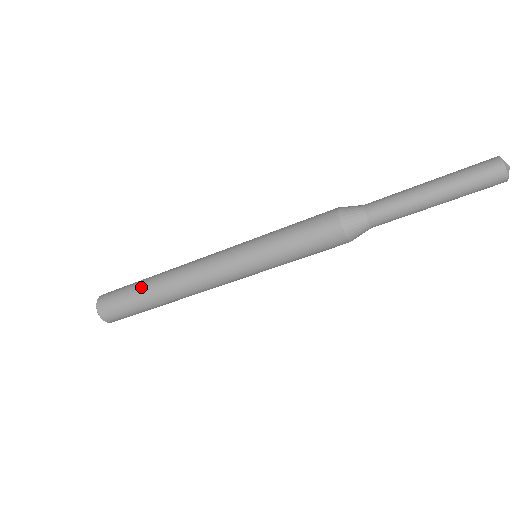
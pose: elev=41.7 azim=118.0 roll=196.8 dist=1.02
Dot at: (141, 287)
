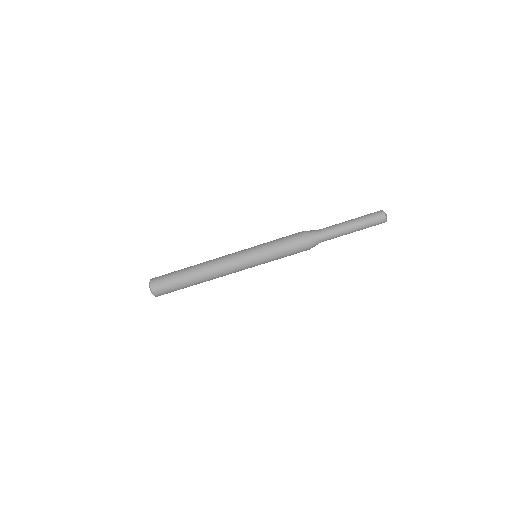
Dot at: (184, 279)
